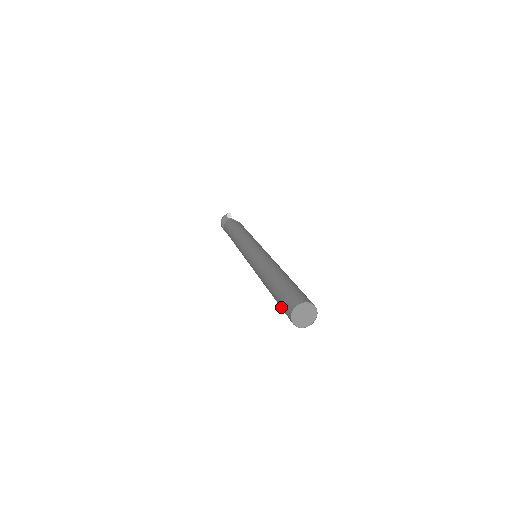
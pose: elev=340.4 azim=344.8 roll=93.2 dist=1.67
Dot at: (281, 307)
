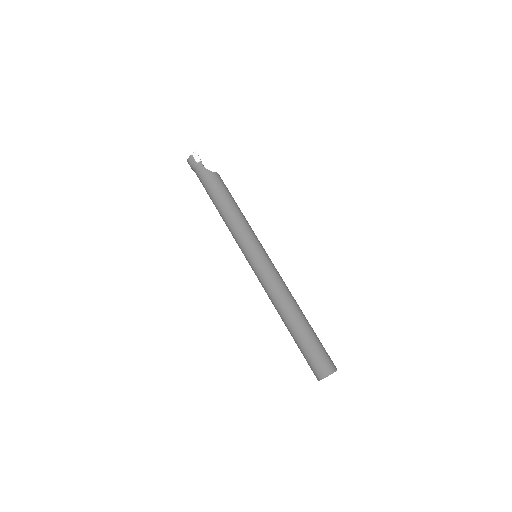
Dot at: (305, 358)
